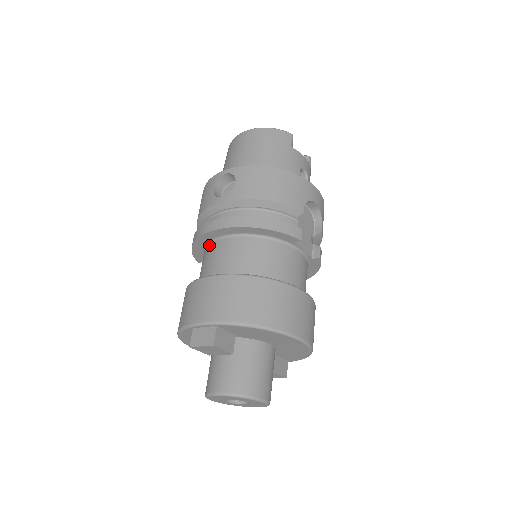
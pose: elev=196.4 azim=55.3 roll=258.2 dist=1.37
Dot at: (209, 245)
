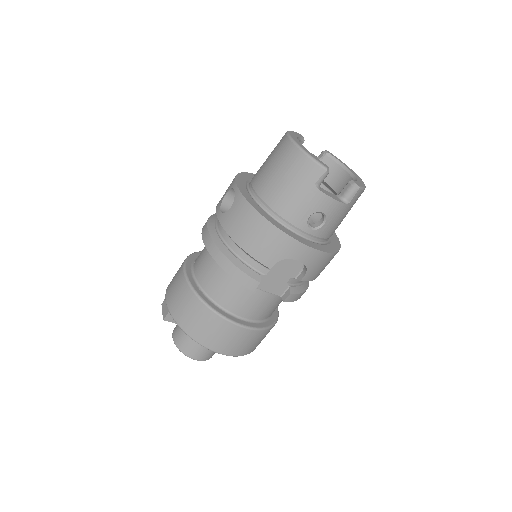
Dot at: occluded
